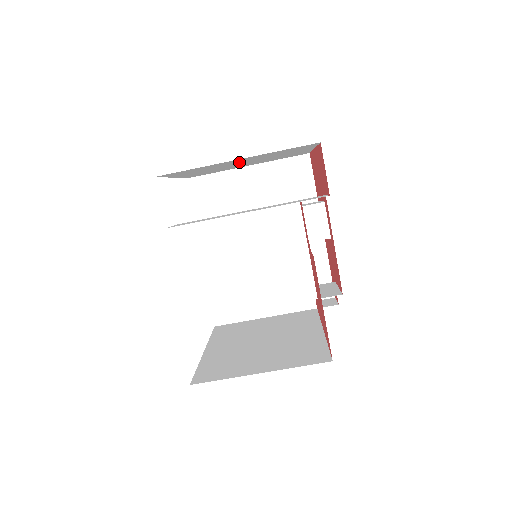
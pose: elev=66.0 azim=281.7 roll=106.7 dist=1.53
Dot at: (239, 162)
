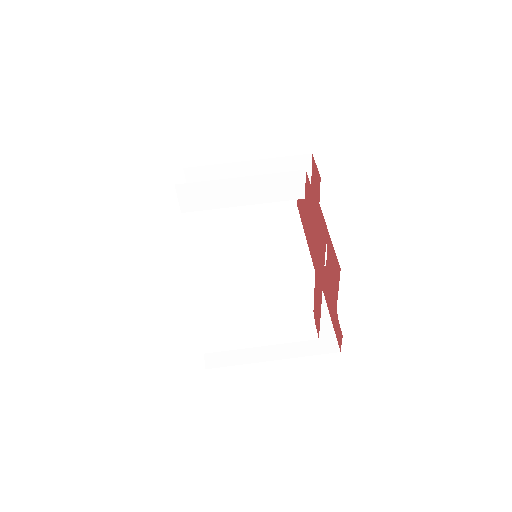
Dot at: occluded
